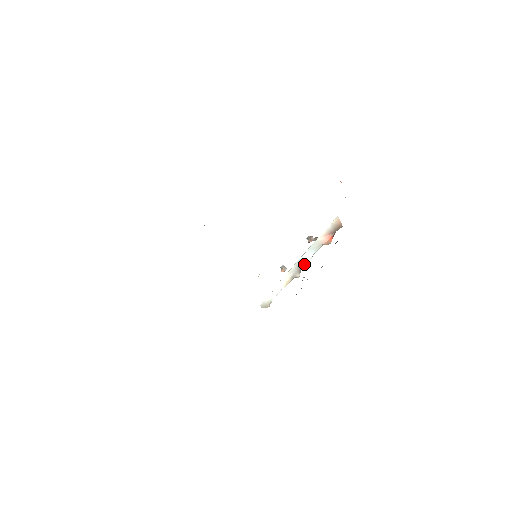
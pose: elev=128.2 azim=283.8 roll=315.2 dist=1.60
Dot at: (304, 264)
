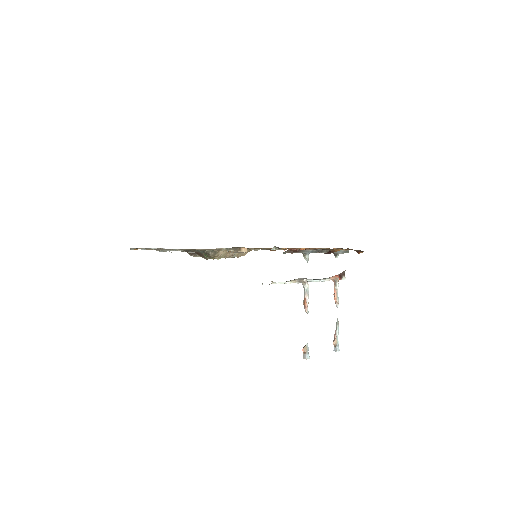
Dot at: (311, 279)
